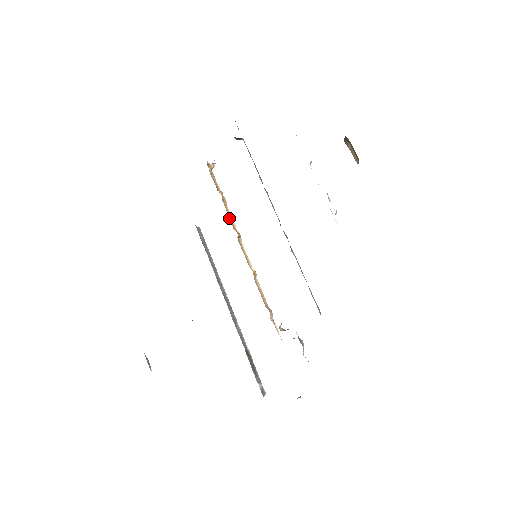
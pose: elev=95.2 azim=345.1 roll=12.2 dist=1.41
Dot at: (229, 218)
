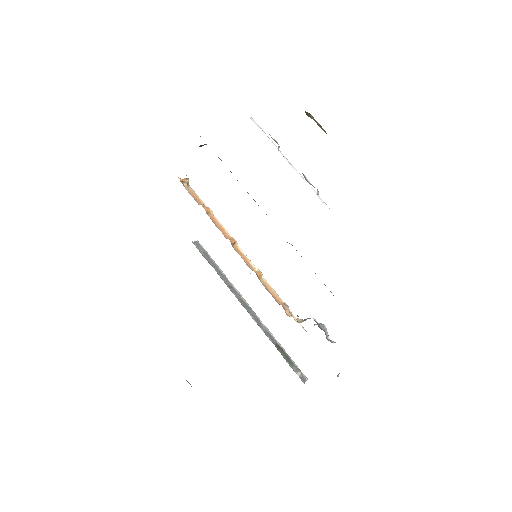
Dot at: occluded
